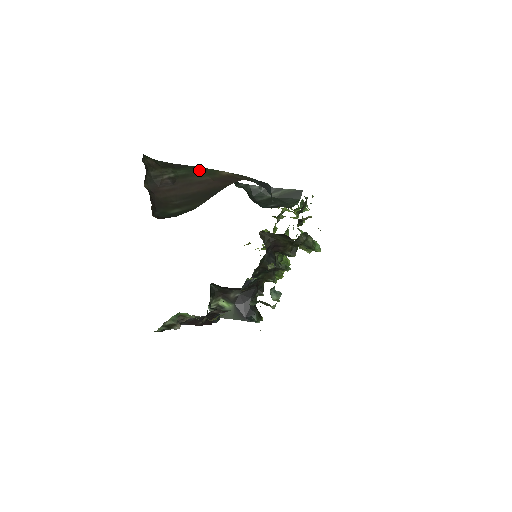
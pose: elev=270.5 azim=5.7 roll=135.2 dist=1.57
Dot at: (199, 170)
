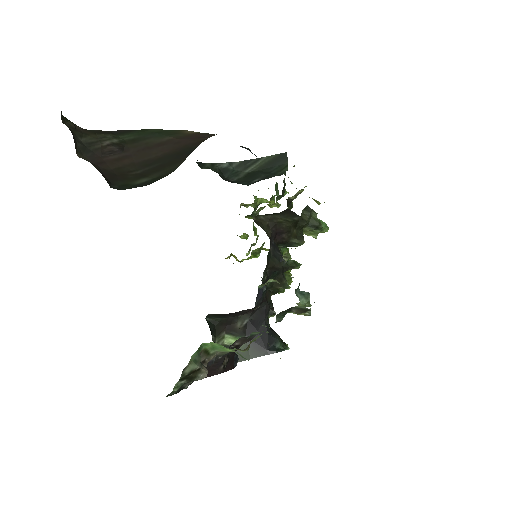
Dot at: (152, 132)
